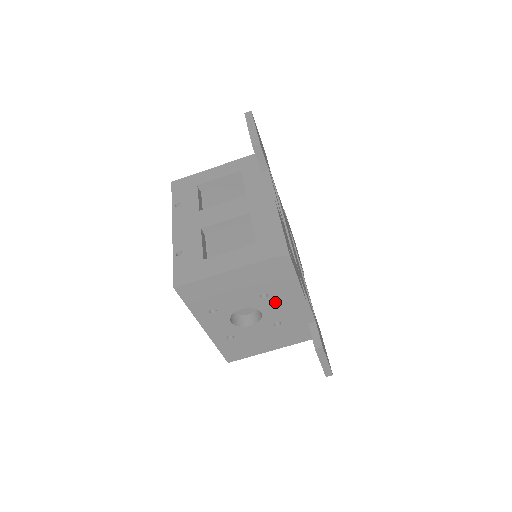
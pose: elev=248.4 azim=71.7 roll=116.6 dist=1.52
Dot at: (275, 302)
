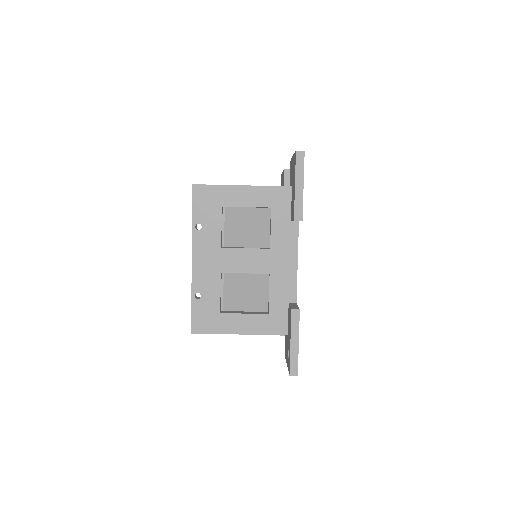
Dot at: occluded
